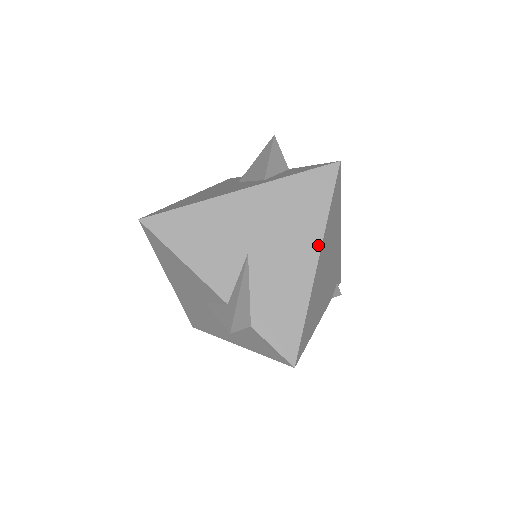
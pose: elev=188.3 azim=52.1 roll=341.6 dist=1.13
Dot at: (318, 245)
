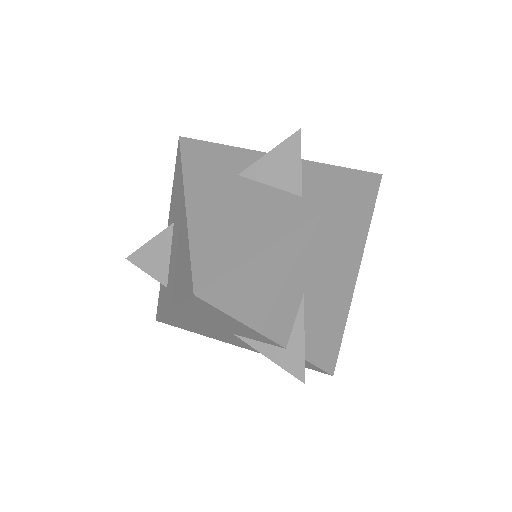
Dot at: (358, 266)
